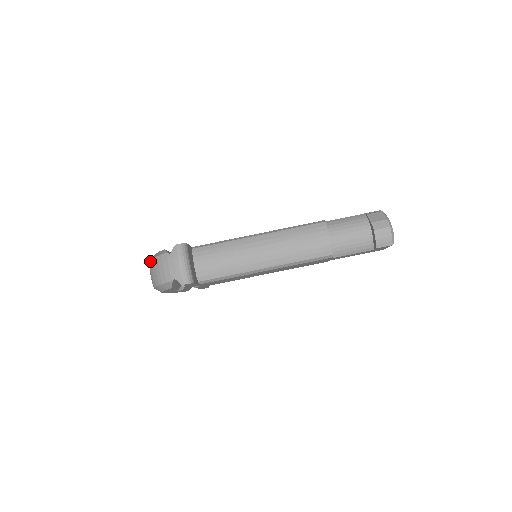
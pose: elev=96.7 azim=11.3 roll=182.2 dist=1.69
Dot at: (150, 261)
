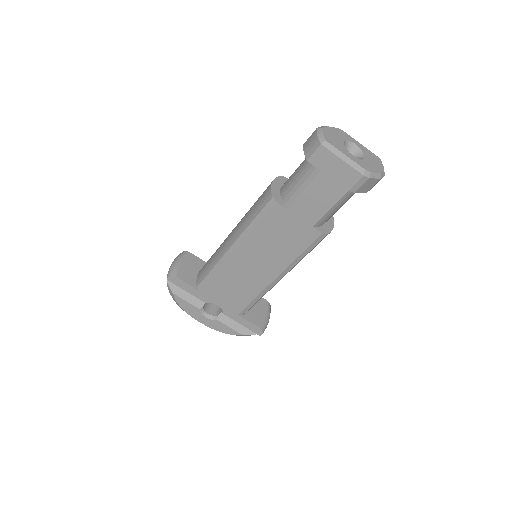
Dot at: occluded
